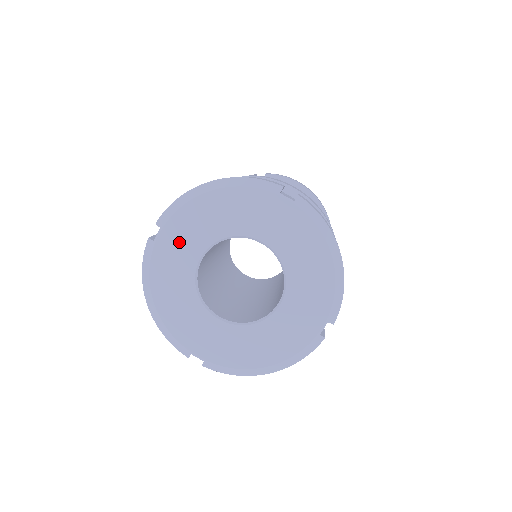
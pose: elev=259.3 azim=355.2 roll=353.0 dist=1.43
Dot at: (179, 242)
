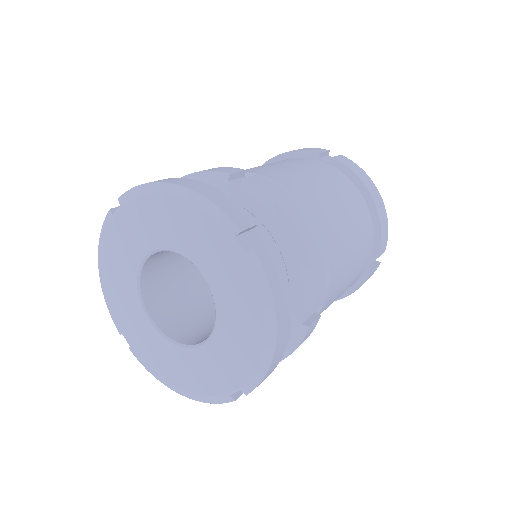
Dot at: (132, 229)
